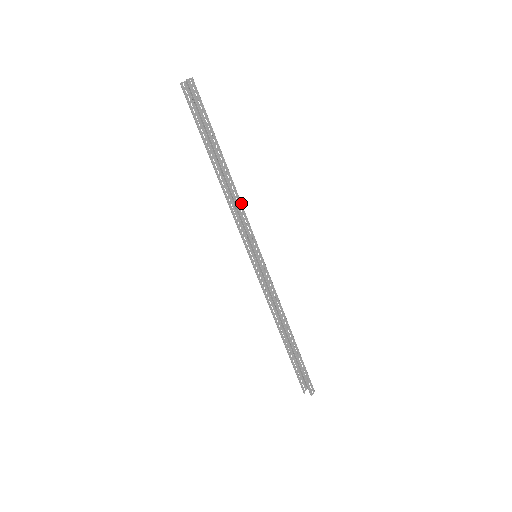
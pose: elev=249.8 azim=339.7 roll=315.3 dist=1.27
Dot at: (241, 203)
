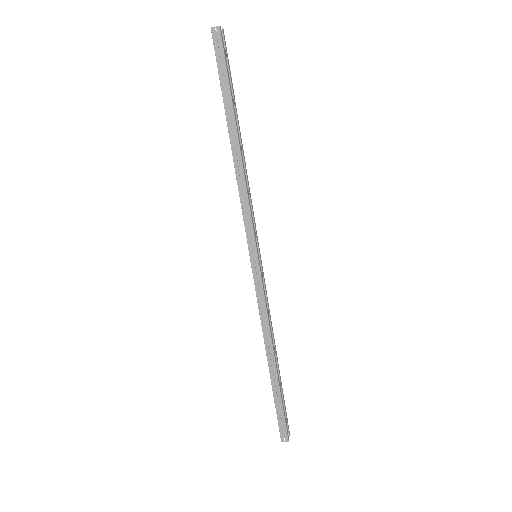
Dot at: (246, 189)
